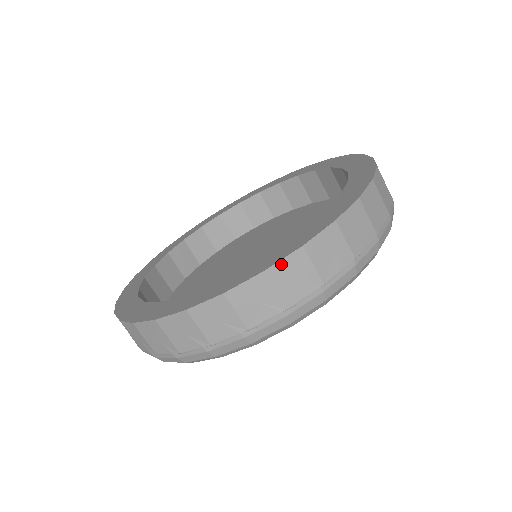
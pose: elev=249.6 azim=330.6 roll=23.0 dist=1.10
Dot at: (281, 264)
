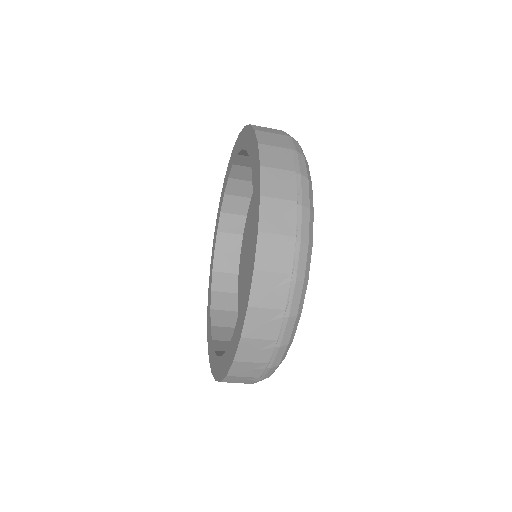
Dot at: (262, 218)
